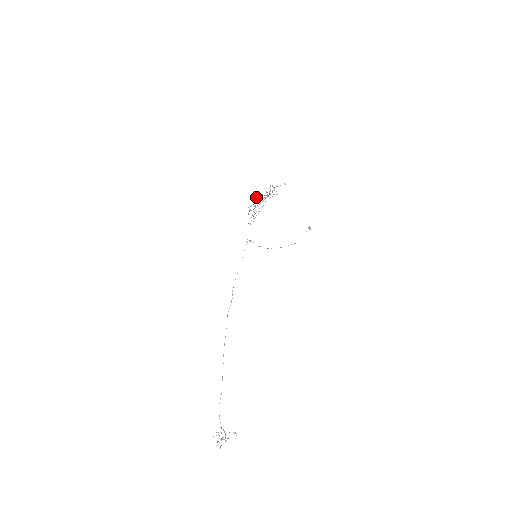
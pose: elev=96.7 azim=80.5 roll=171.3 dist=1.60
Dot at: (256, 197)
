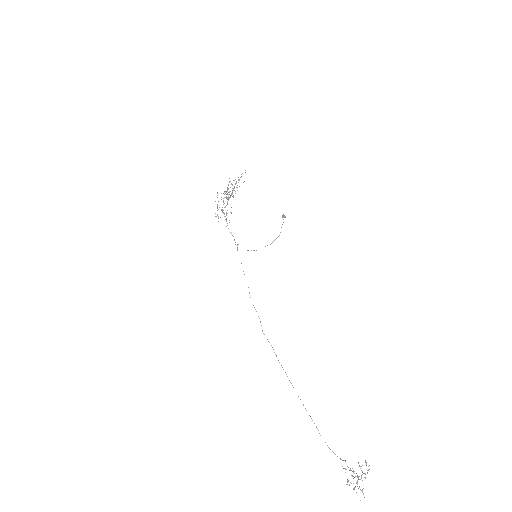
Dot at: occluded
